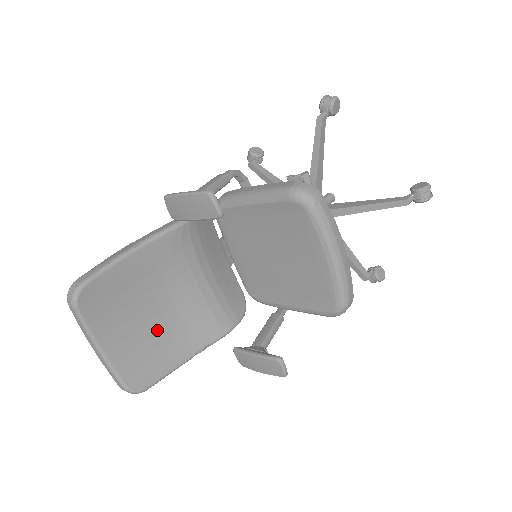
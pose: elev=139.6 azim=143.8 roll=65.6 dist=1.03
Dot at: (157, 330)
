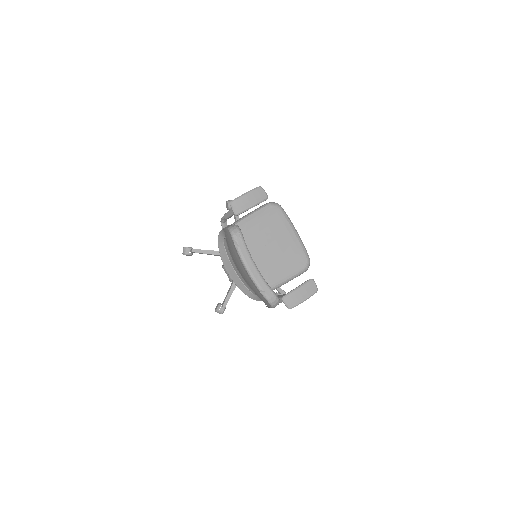
Dot at: occluded
